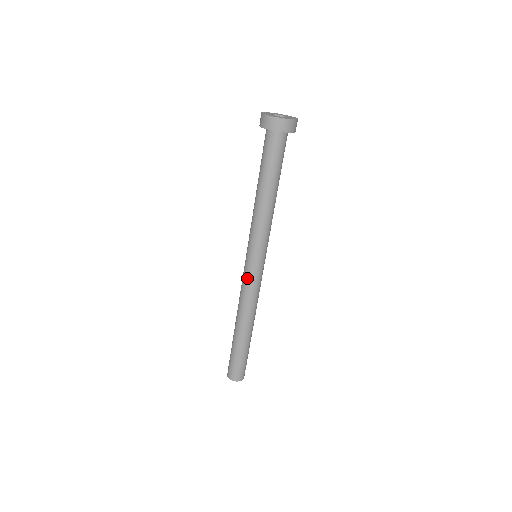
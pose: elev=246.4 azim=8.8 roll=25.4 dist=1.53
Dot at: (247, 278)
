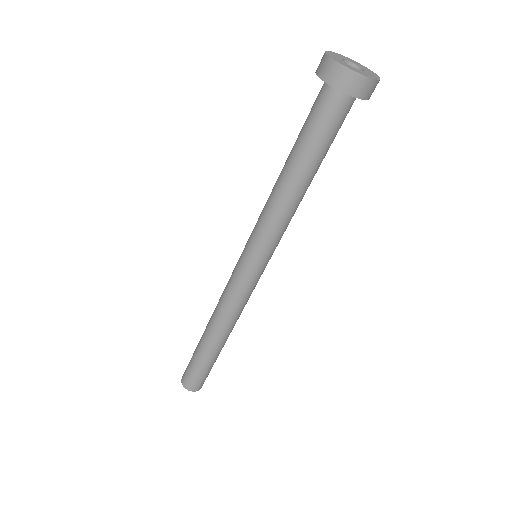
Dot at: (247, 288)
